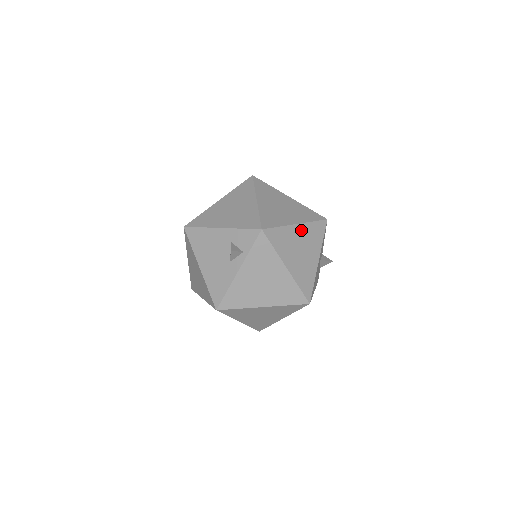
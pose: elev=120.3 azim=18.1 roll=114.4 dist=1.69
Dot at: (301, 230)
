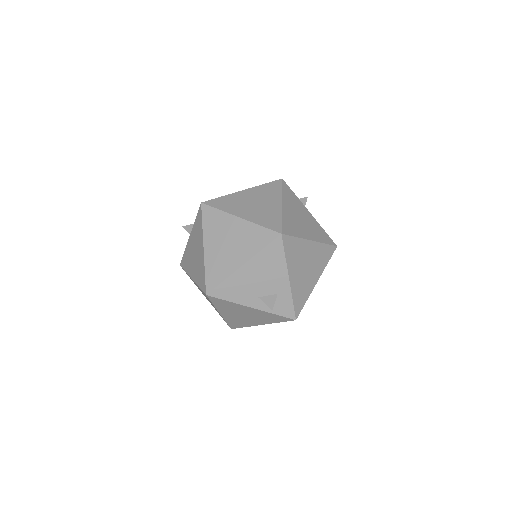
Dot at: occluded
